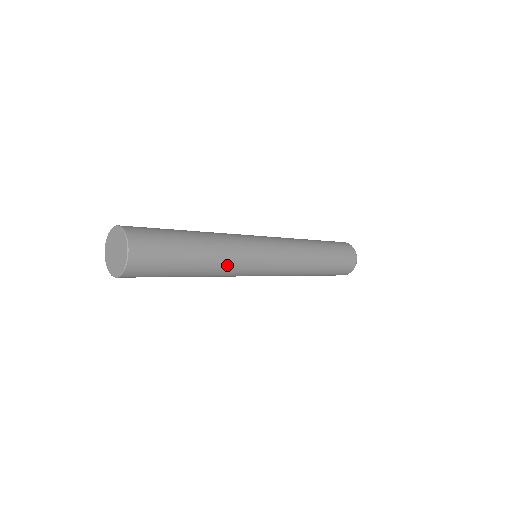
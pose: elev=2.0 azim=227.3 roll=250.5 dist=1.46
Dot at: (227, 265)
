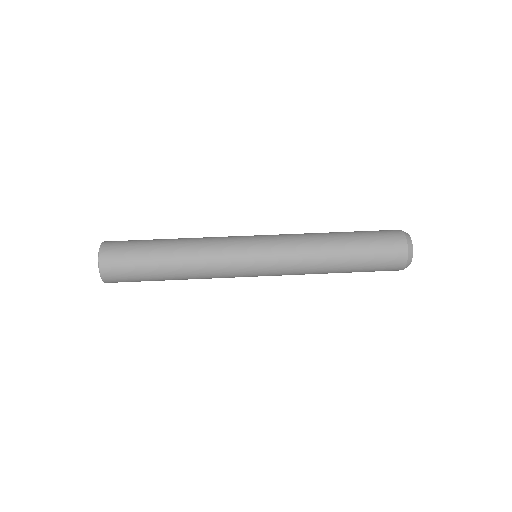
Dot at: (204, 277)
